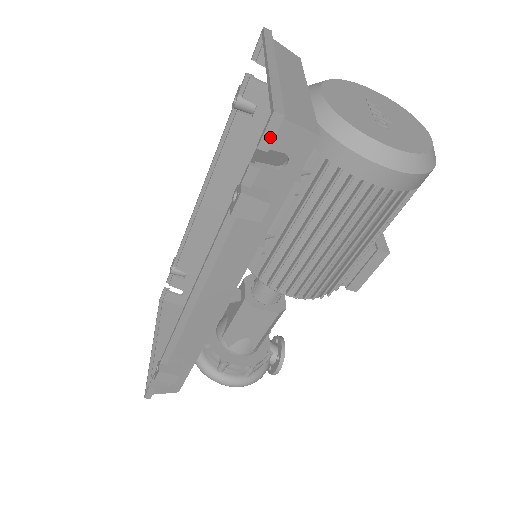
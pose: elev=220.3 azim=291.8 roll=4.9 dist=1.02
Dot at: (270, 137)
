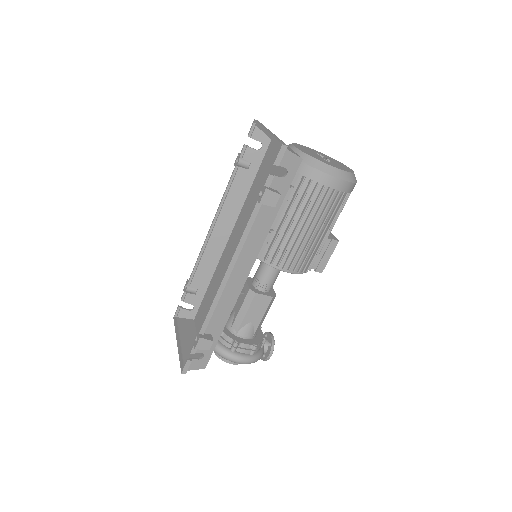
Dot at: (280, 158)
